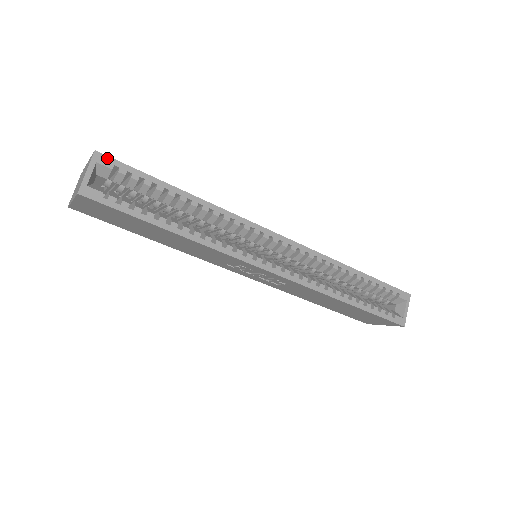
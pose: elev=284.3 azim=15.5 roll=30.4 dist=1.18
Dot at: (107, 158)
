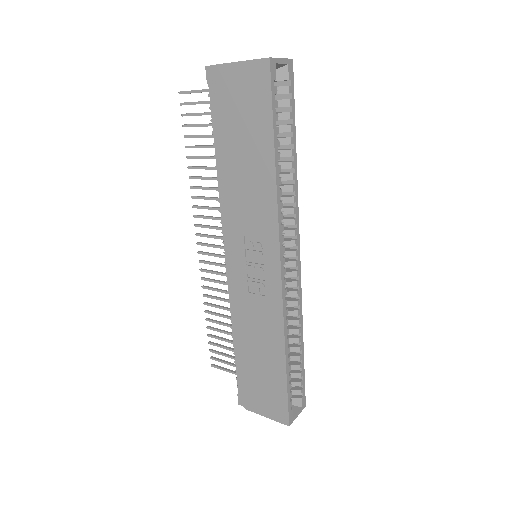
Dot at: (292, 72)
